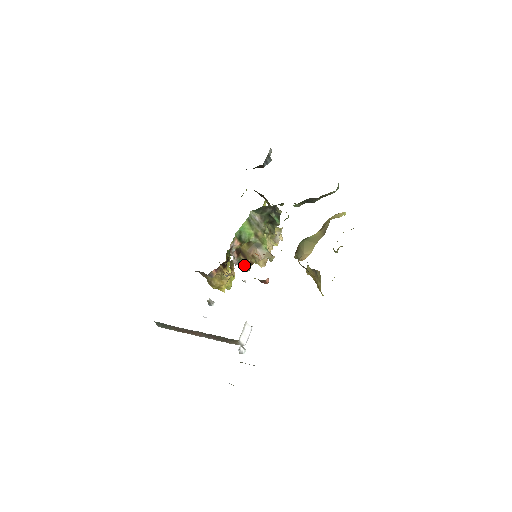
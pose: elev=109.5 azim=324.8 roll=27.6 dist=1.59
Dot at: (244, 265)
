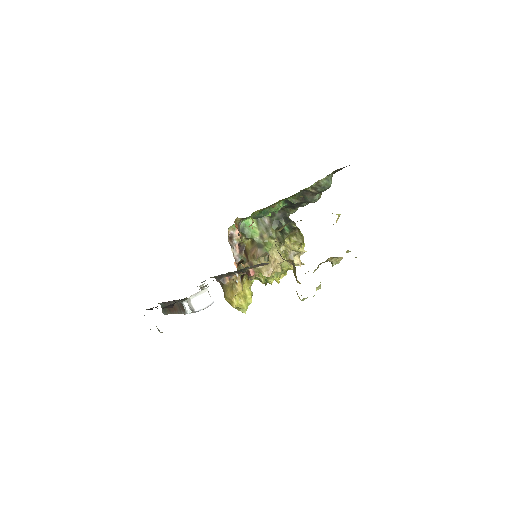
Dot at: (244, 264)
